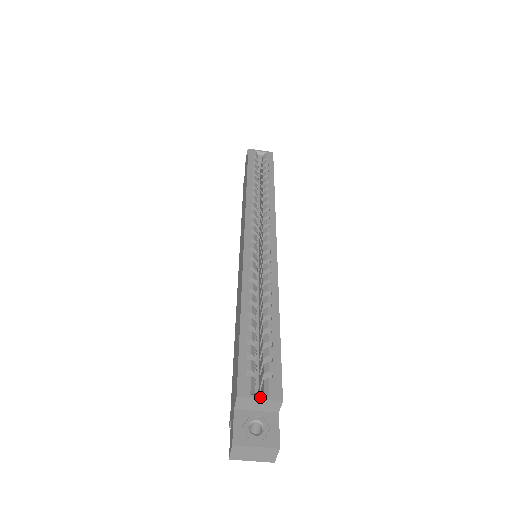
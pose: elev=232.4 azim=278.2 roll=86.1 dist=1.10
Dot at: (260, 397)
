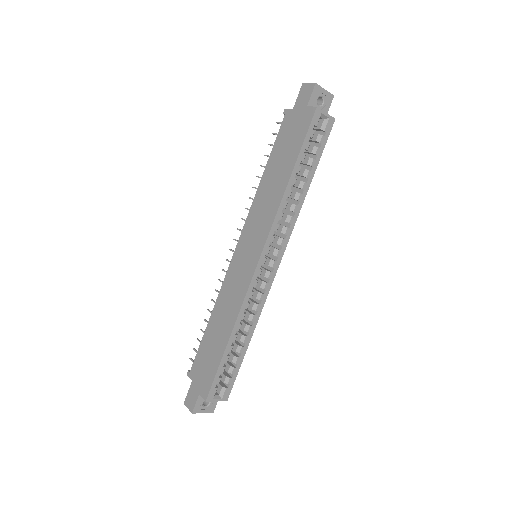
Dot at: (217, 400)
